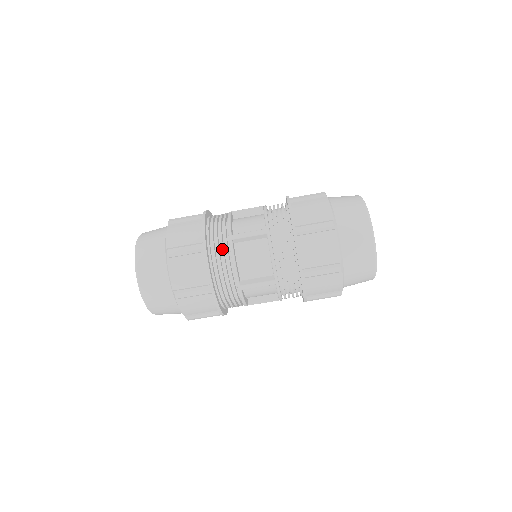
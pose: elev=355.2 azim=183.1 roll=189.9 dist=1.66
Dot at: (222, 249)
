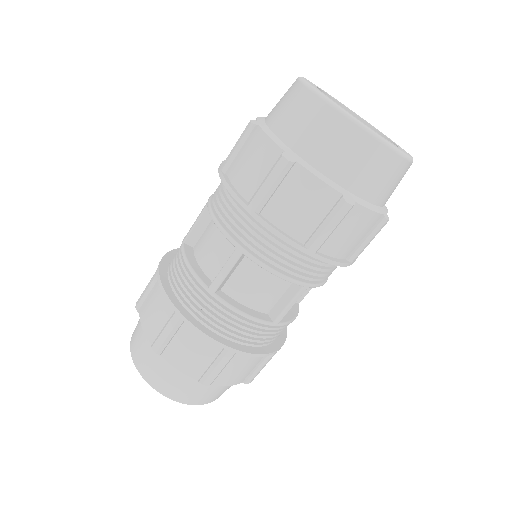
Dot at: (177, 260)
